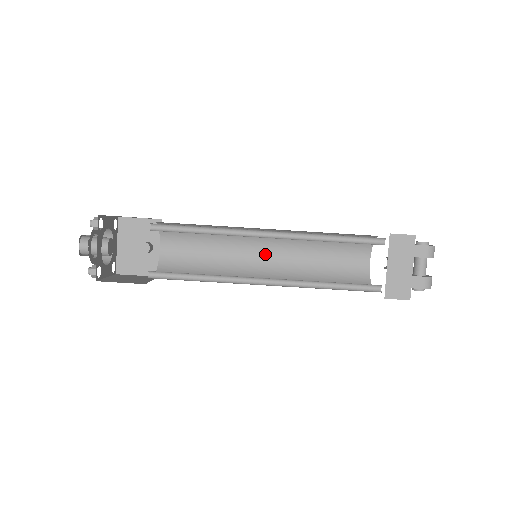
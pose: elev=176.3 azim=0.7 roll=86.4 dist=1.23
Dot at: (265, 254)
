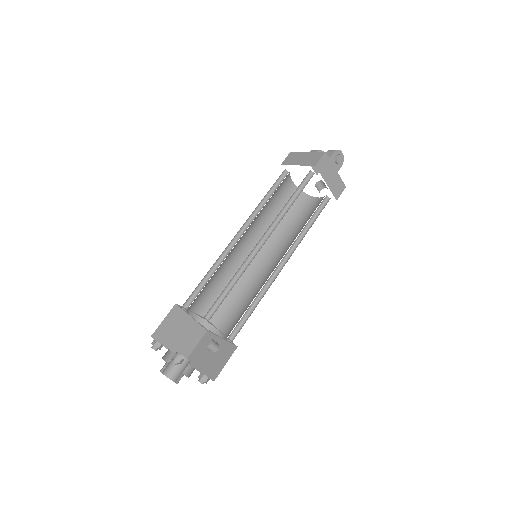
Dot at: (271, 263)
